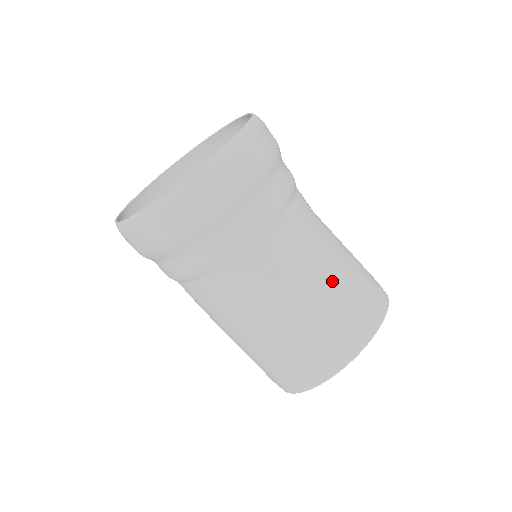
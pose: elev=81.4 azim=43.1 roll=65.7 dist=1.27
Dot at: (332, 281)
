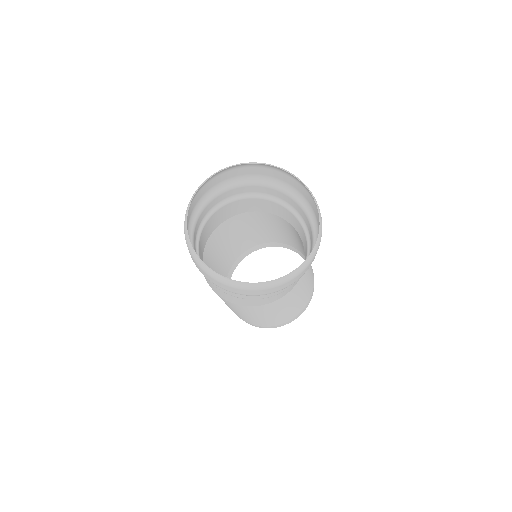
Dot at: (310, 269)
